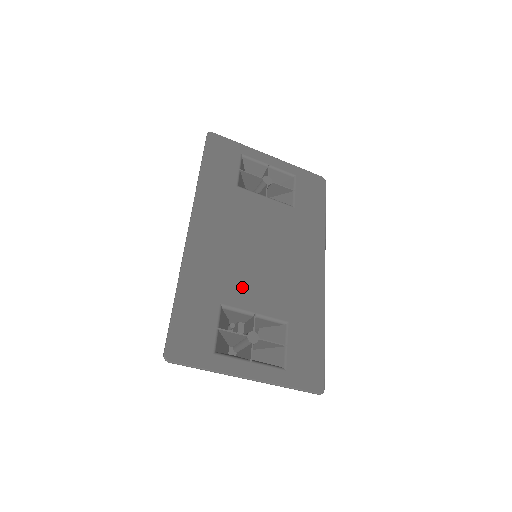
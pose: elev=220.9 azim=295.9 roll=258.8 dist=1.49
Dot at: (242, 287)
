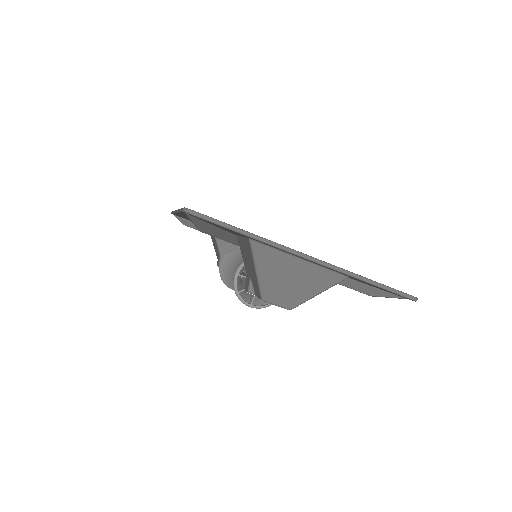
Dot at: occluded
